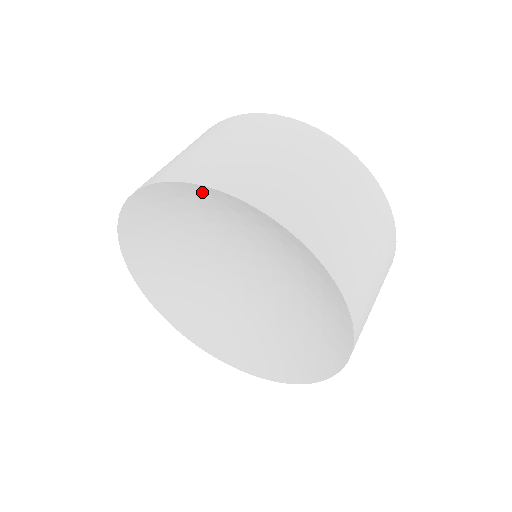
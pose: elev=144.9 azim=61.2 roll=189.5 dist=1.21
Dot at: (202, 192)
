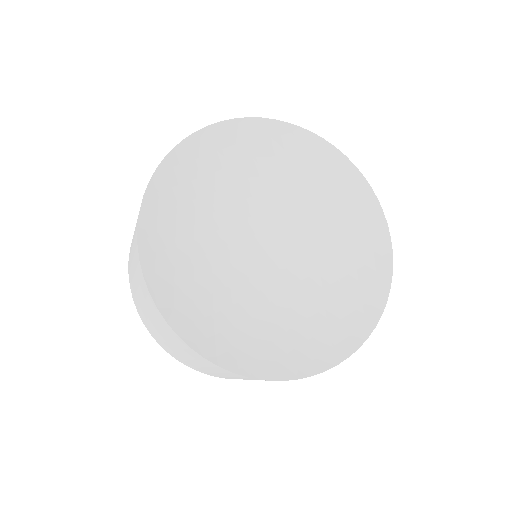
Dot at: (266, 131)
